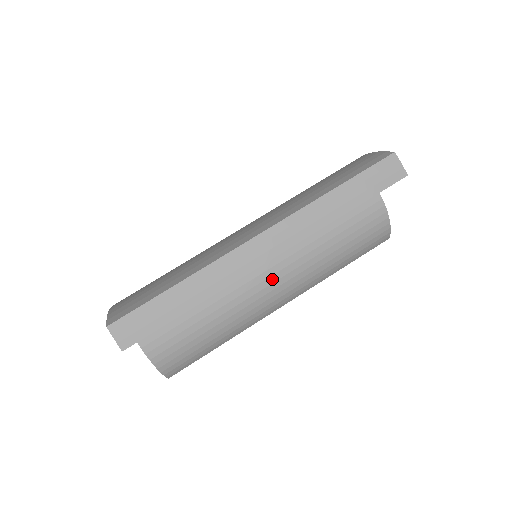
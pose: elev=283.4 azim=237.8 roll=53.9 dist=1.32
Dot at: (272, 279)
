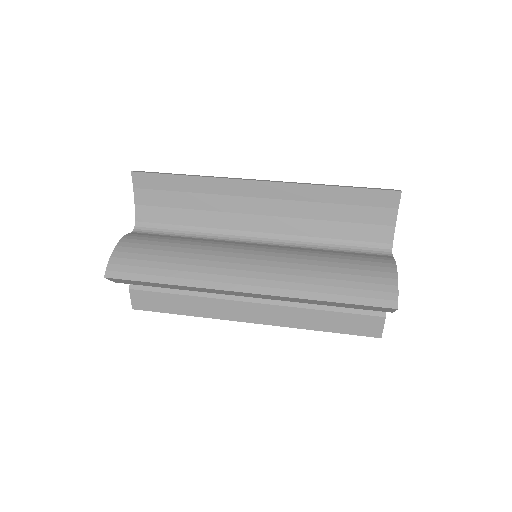
Dot at: (253, 252)
